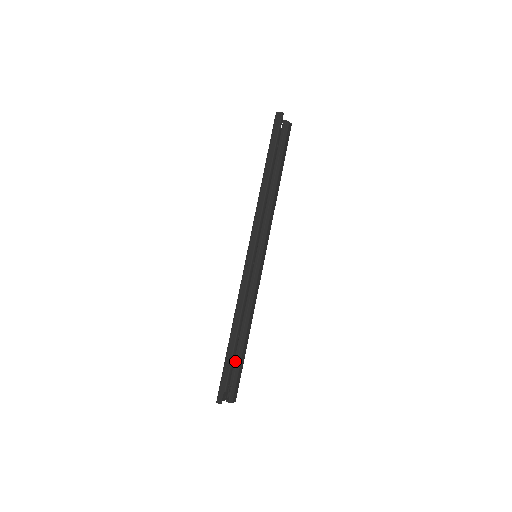
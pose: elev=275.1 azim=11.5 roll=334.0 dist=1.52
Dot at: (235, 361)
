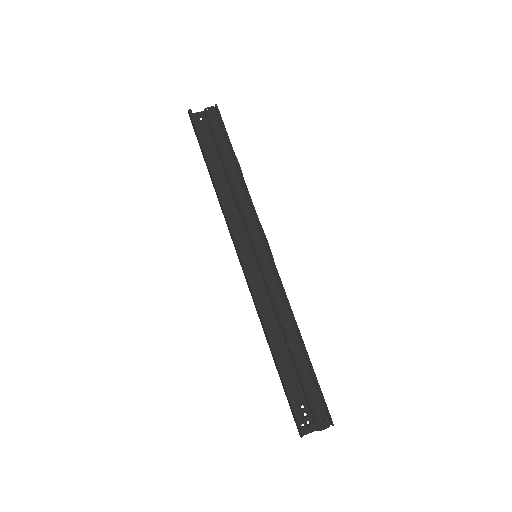
Dot at: (299, 380)
